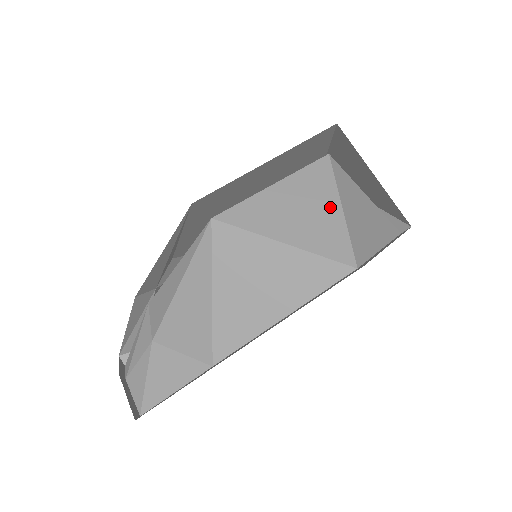
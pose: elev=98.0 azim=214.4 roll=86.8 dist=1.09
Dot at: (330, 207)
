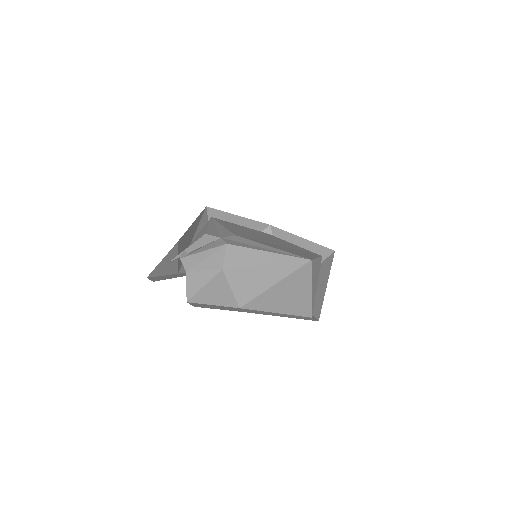
Dot at: (317, 283)
